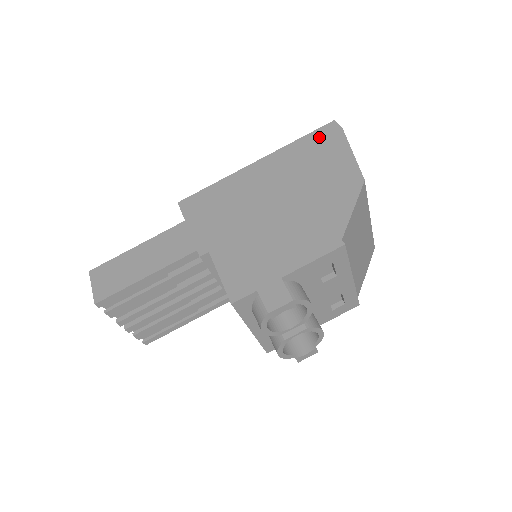
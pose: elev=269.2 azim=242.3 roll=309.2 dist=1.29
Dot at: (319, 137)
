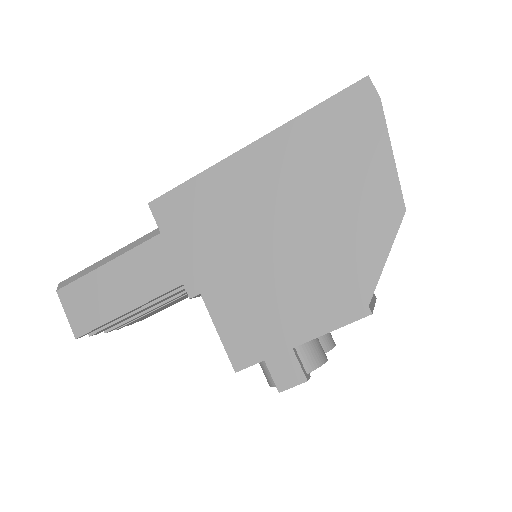
Dot at: (343, 110)
